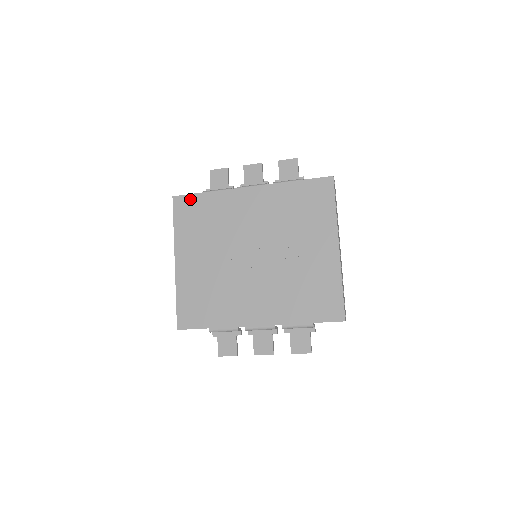
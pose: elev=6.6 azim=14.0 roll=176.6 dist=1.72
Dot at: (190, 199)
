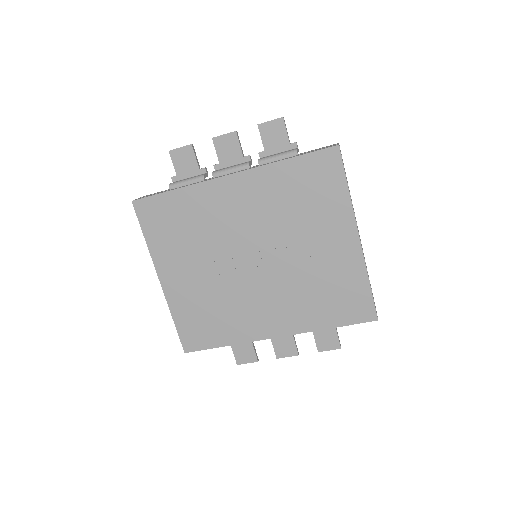
Dot at: (155, 202)
